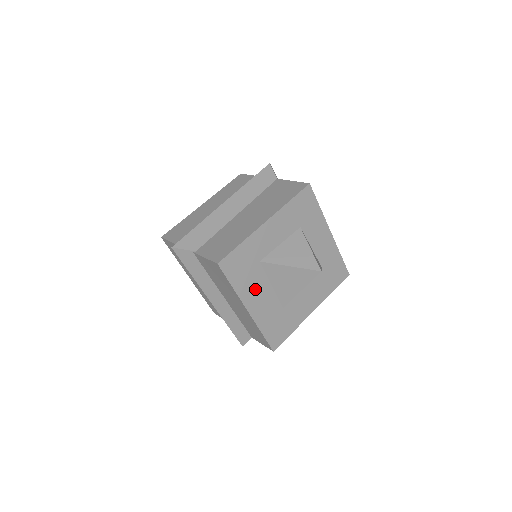
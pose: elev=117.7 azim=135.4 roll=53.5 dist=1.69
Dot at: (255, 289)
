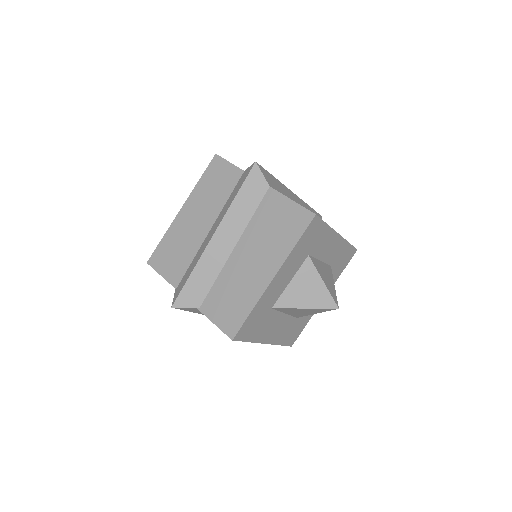
Dot at: (270, 327)
